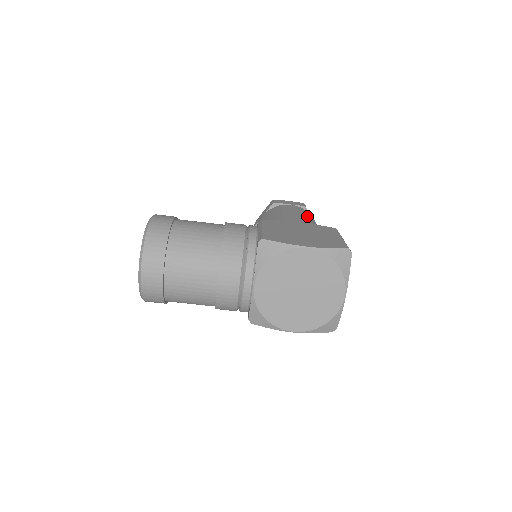
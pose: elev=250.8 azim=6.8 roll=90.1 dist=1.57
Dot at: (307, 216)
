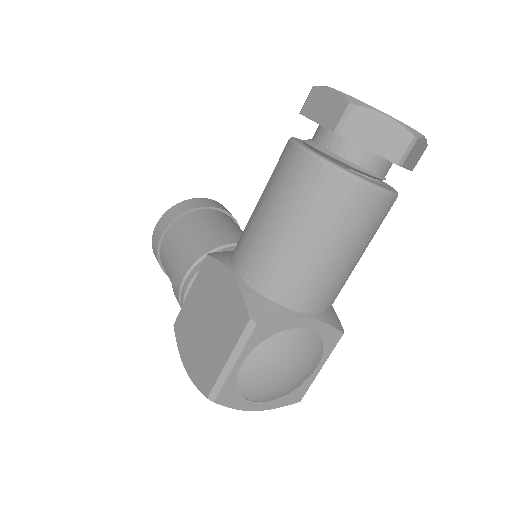
Dot at: (288, 213)
